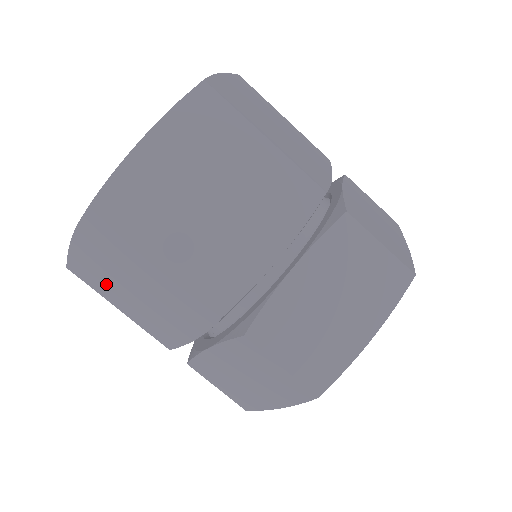
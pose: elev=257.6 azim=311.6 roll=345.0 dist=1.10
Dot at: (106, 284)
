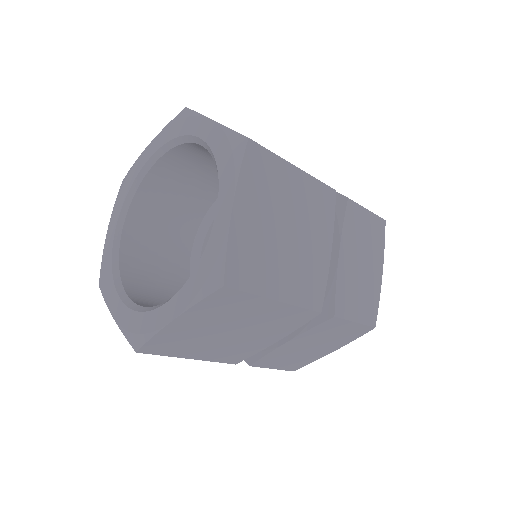
Dot at: occluded
